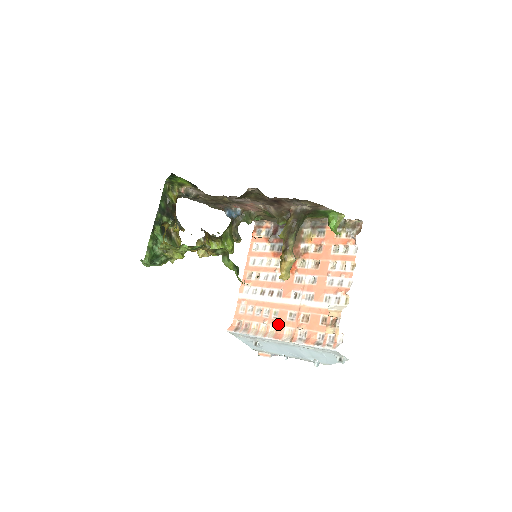
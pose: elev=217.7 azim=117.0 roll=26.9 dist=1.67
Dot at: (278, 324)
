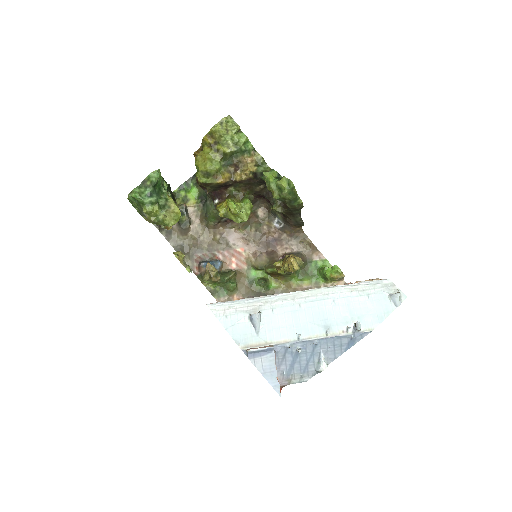
Dot at: occluded
